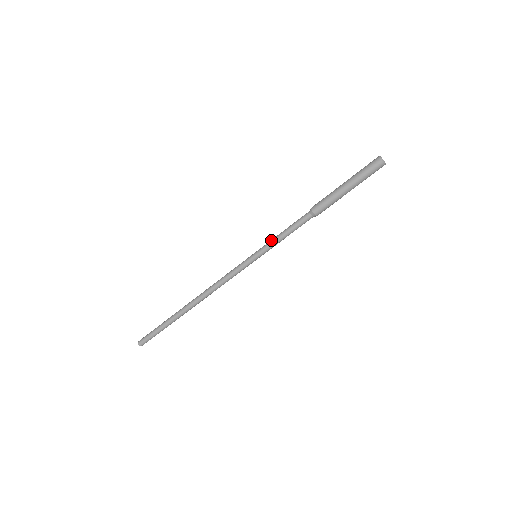
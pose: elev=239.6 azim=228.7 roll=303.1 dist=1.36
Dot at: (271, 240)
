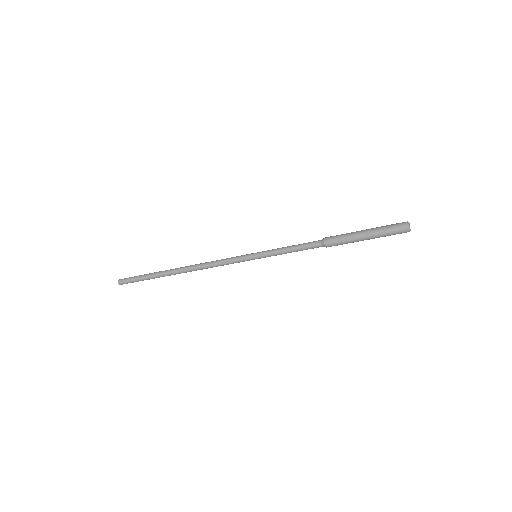
Dot at: (276, 254)
